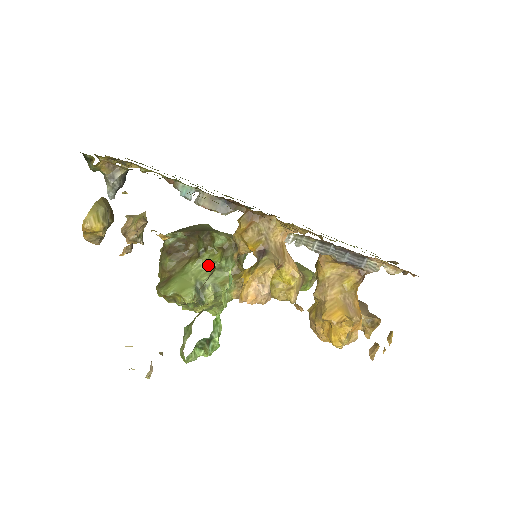
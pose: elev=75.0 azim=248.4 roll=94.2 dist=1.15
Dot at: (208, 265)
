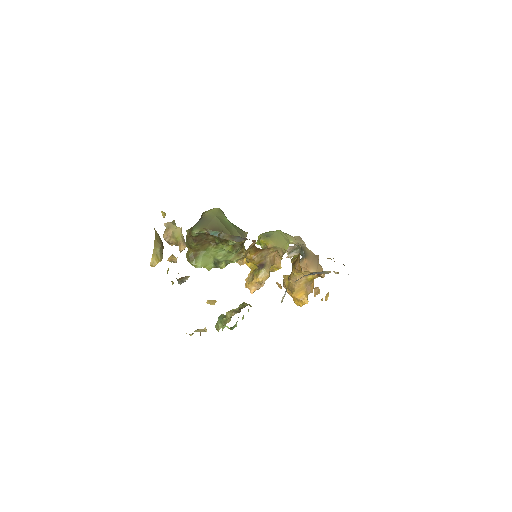
Dot at: (222, 250)
